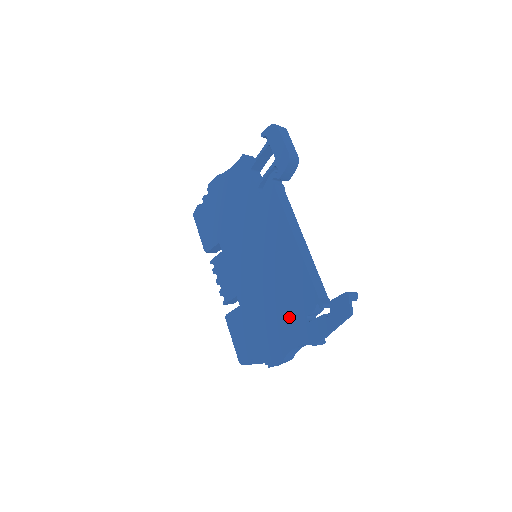
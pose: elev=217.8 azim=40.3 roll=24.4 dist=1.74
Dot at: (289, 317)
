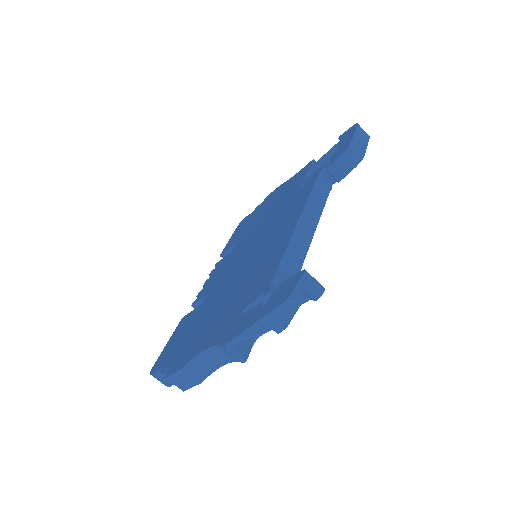
Dot at: (228, 311)
